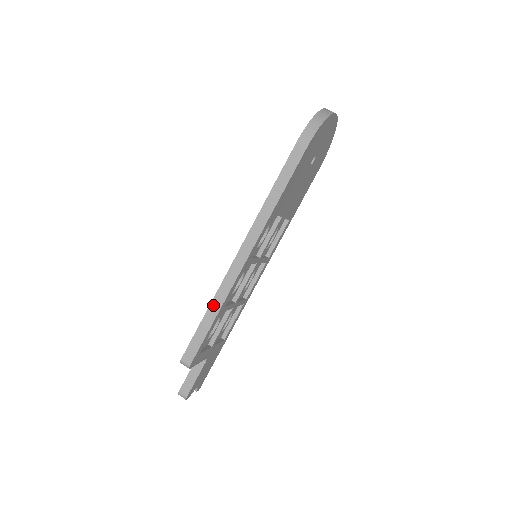
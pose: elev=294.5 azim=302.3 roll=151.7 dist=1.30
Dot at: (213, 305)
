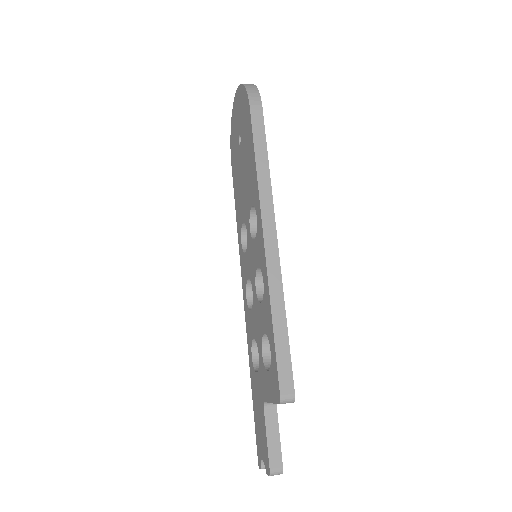
Dot at: (275, 308)
